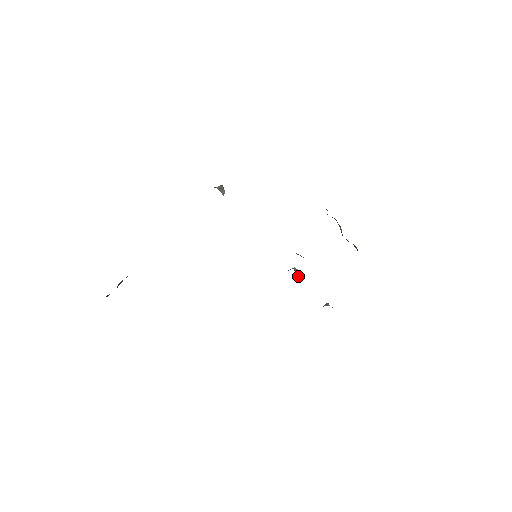
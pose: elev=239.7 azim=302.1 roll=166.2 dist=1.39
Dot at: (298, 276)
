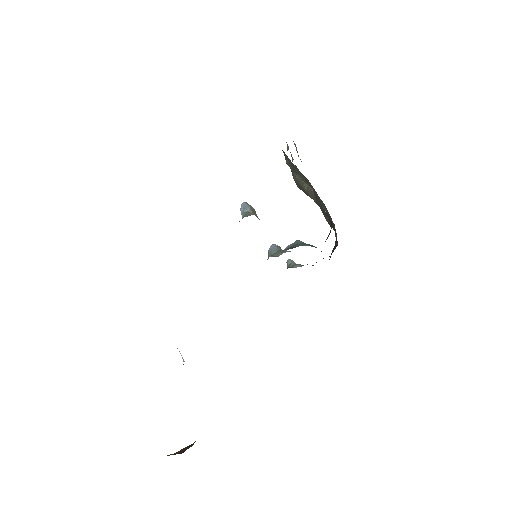
Dot at: occluded
